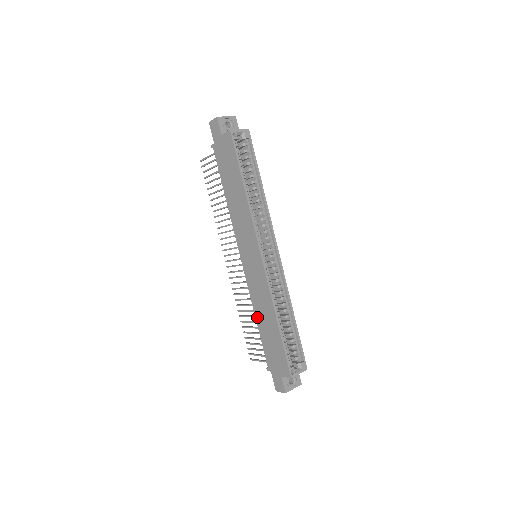
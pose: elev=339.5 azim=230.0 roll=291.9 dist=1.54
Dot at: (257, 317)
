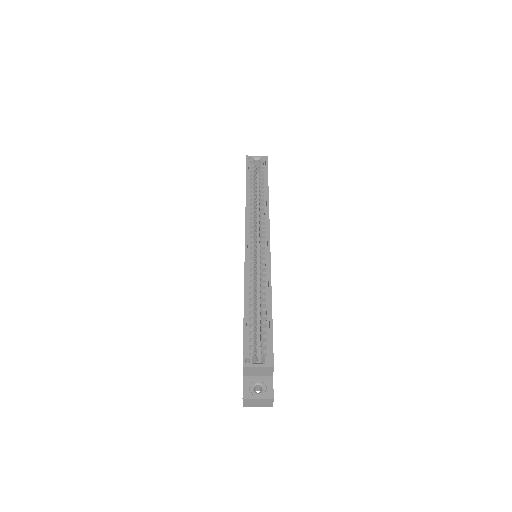
Dot at: occluded
